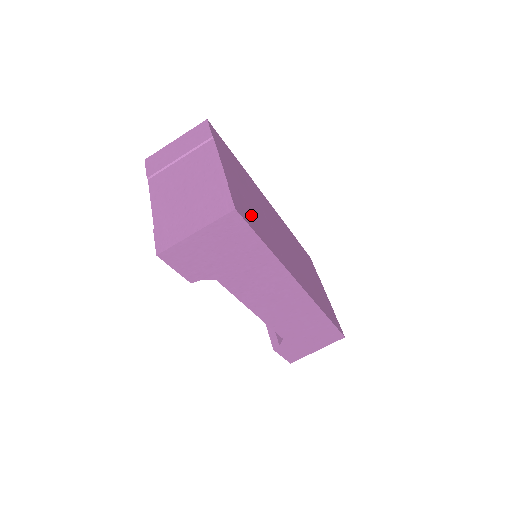
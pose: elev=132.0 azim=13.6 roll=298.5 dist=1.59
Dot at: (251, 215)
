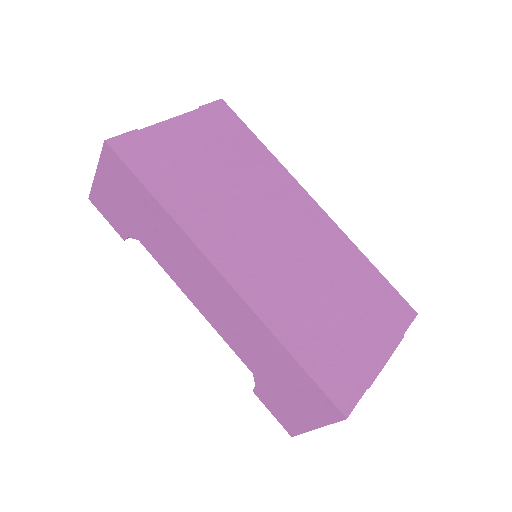
Dot at: (164, 166)
